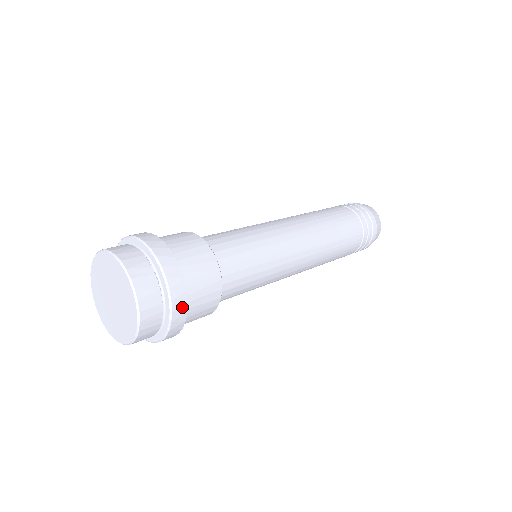
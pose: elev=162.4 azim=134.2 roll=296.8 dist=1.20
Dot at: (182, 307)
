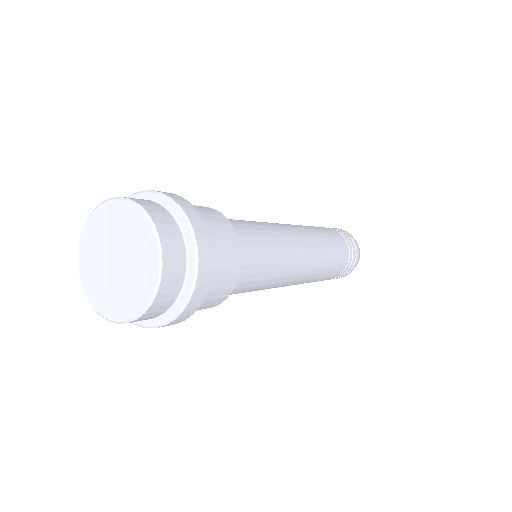
Dot at: (207, 271)
